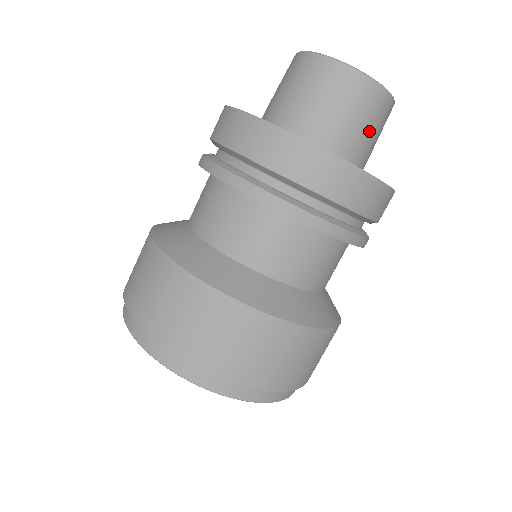
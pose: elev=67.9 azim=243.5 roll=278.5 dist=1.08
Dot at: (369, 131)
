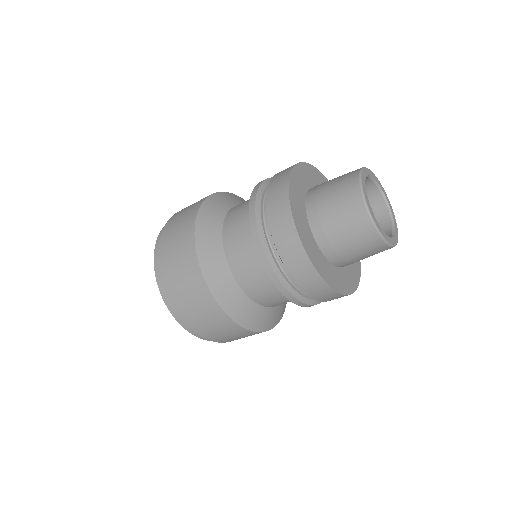
Dot at: (354, 250)
